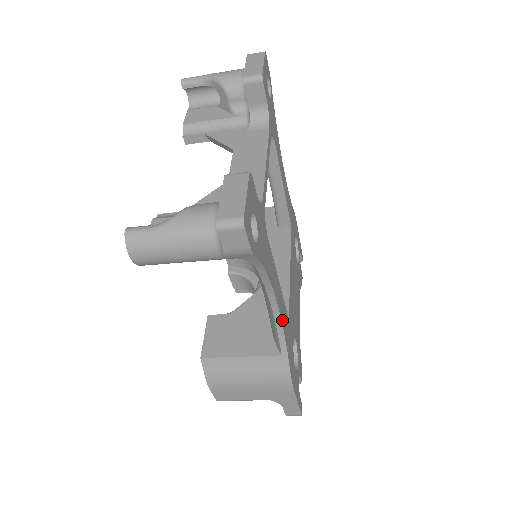
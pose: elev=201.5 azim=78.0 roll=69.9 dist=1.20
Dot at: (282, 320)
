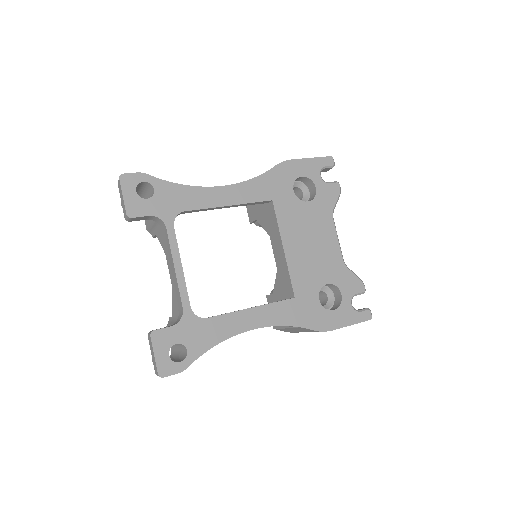
Dot at: (273, 323)
